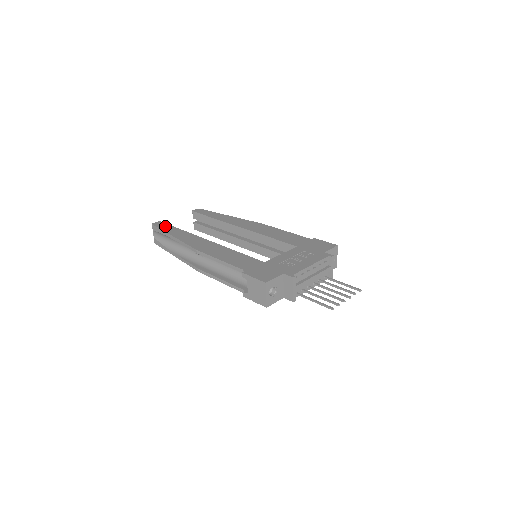
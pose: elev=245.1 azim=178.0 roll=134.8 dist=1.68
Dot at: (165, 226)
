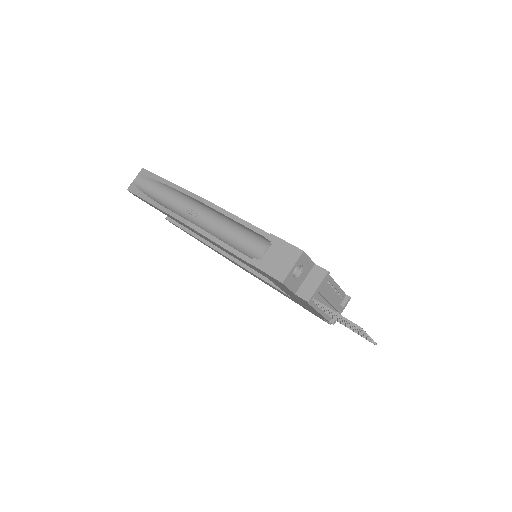
Dot at: occluded
